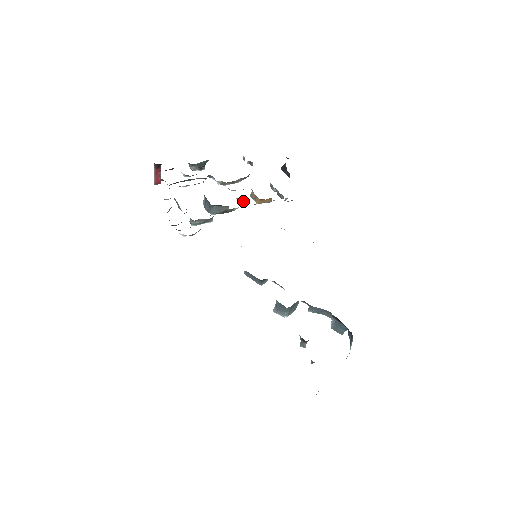
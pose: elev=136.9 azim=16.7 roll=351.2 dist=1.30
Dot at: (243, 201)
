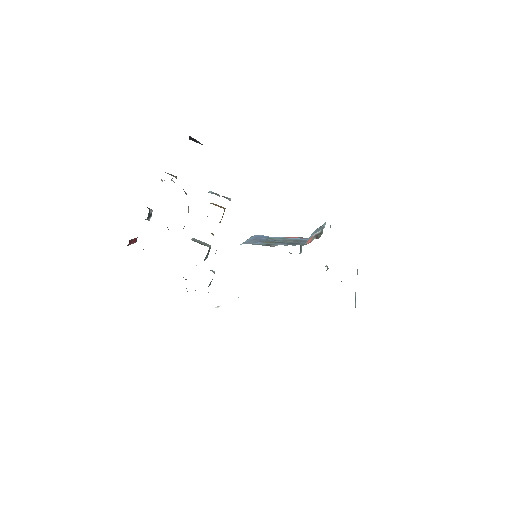
Dot at: occluded
